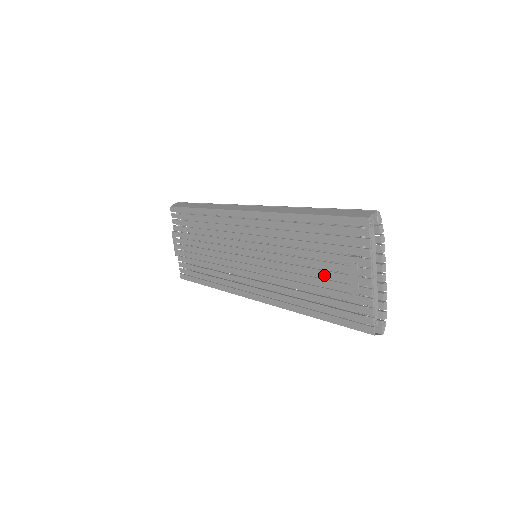
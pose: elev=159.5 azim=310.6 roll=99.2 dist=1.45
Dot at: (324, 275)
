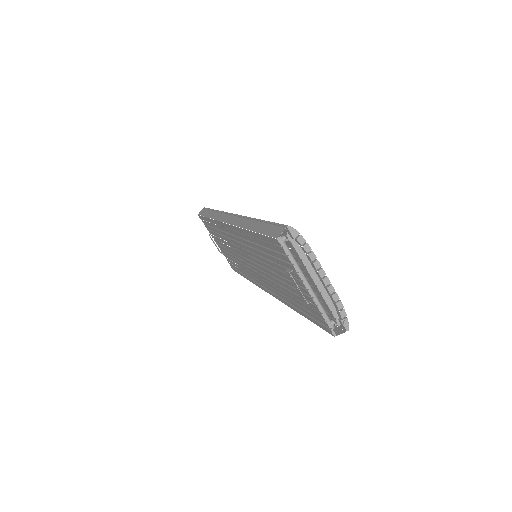
Dot at: (286, 282)
